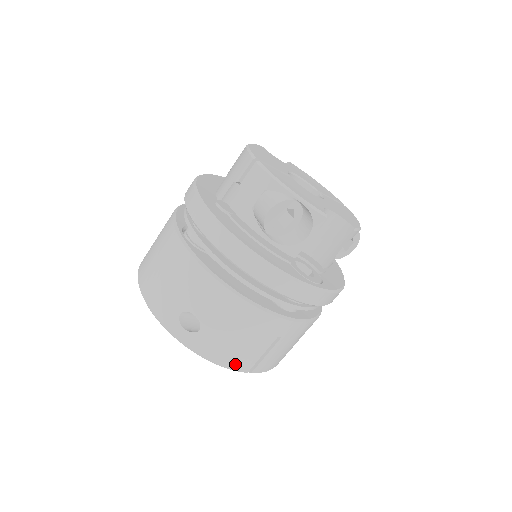
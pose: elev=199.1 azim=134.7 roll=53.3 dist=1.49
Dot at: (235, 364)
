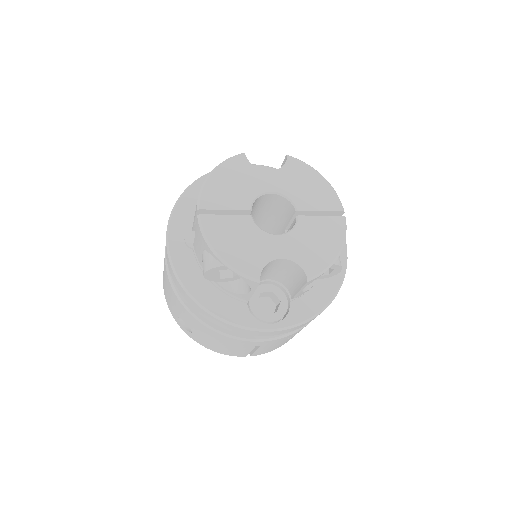
Dot at: (230, 354)
